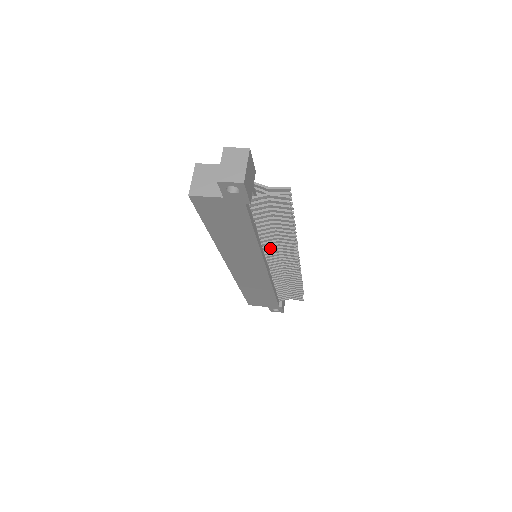
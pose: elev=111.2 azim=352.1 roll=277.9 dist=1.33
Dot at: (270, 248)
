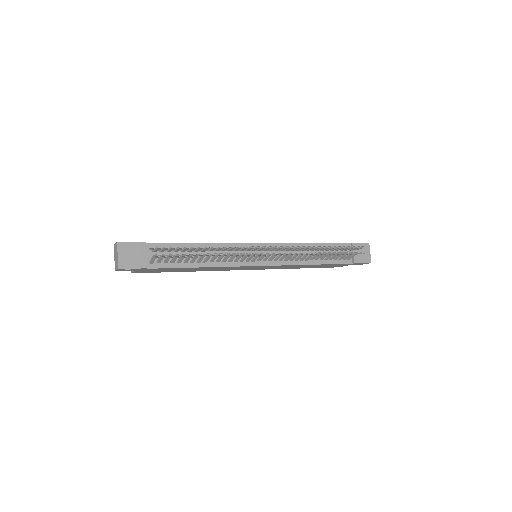
Dot at: (236, 258)
